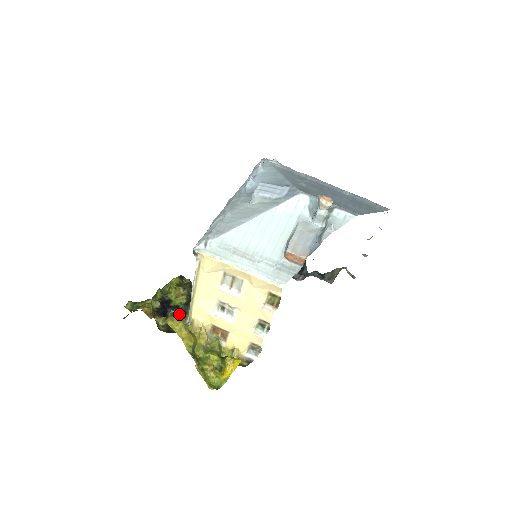
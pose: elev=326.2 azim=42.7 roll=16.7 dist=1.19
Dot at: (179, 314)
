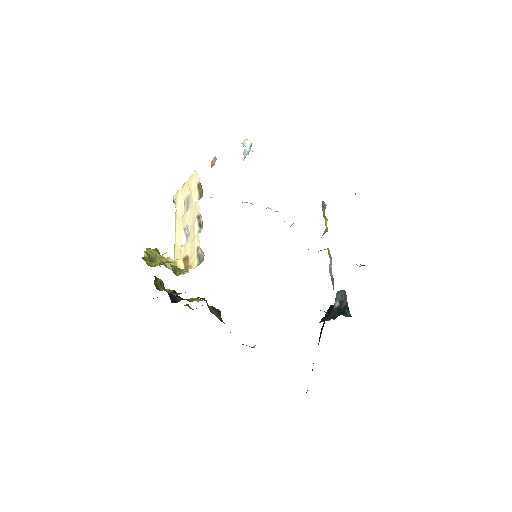
Dot at: occluded
